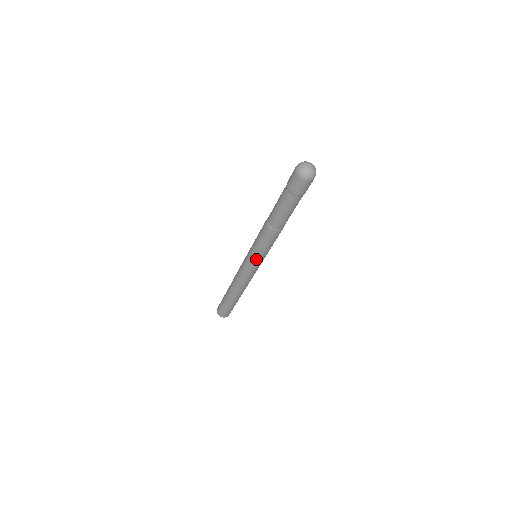
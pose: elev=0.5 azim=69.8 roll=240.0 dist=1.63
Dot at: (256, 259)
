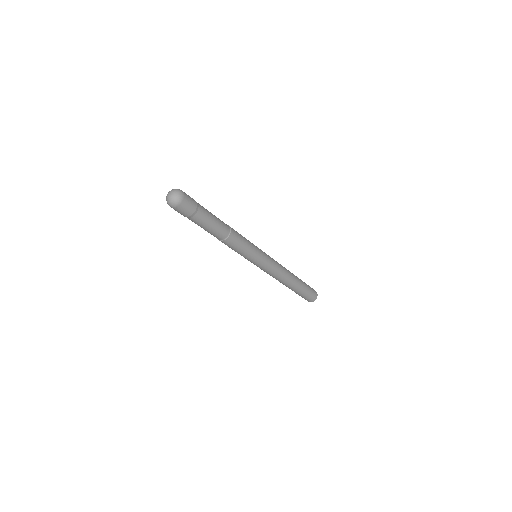
Dot at: (251, 261)
